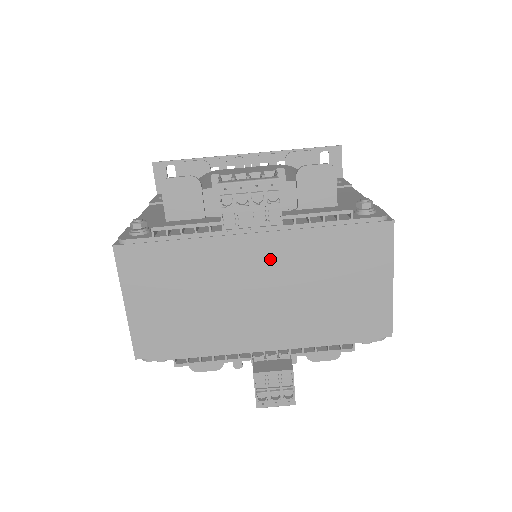
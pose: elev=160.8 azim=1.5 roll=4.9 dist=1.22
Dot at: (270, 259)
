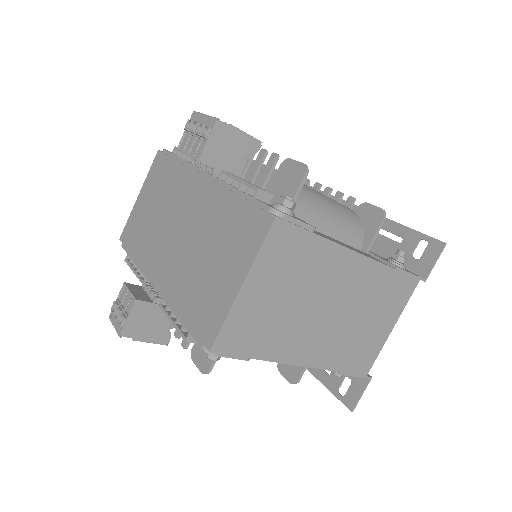
Dot at: (198, 204)
